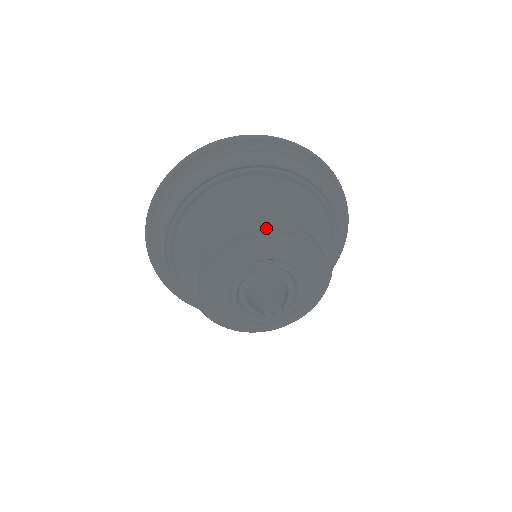
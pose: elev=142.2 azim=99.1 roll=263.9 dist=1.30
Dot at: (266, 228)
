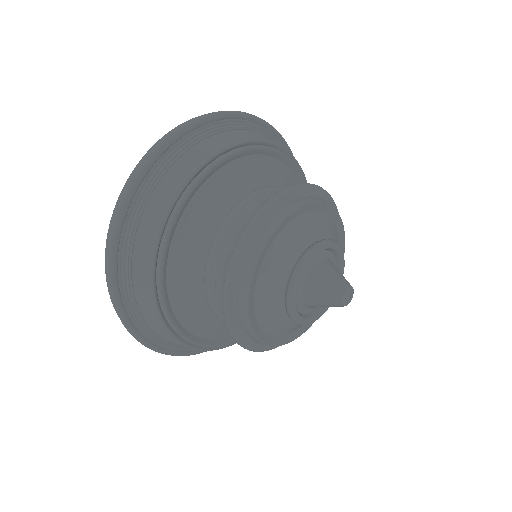
Dot at: (334, 211)
